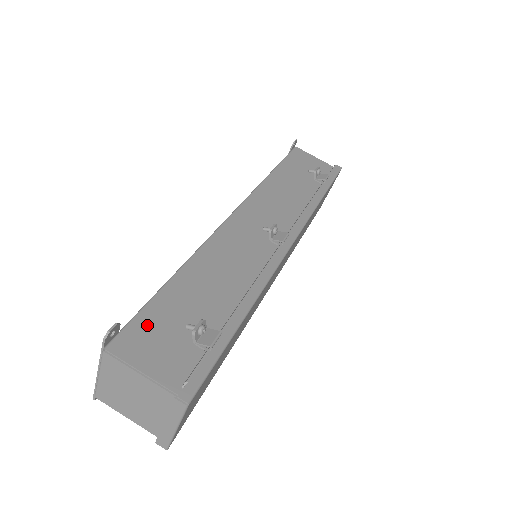
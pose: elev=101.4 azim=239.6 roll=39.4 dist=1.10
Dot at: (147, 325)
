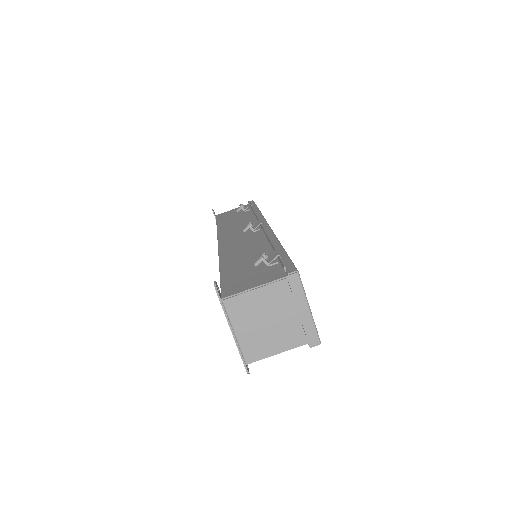
Dot at: (232, 281)
